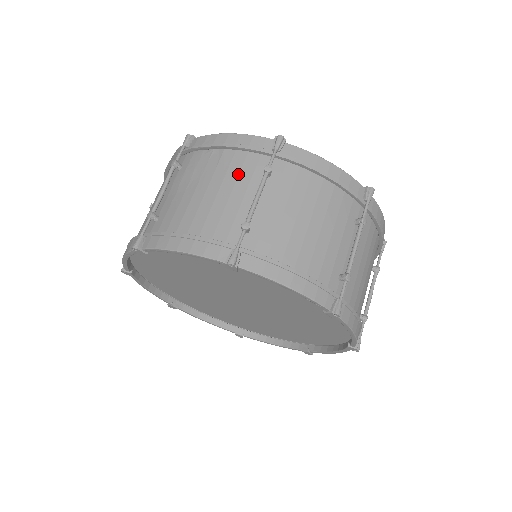
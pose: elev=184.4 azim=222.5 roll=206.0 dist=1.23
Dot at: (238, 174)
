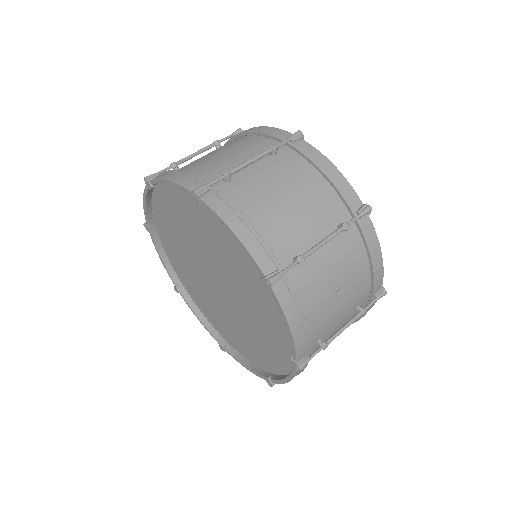
Dot at: occluded
